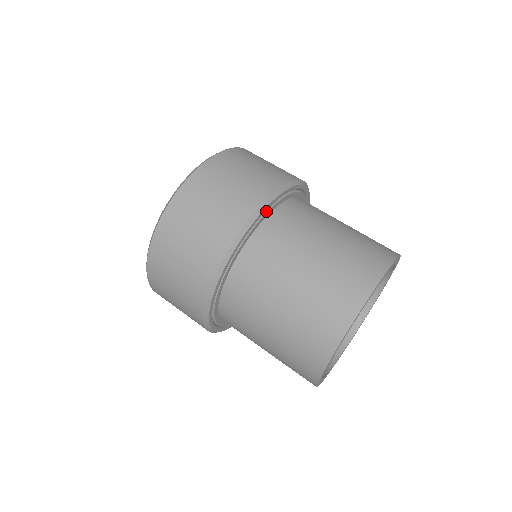
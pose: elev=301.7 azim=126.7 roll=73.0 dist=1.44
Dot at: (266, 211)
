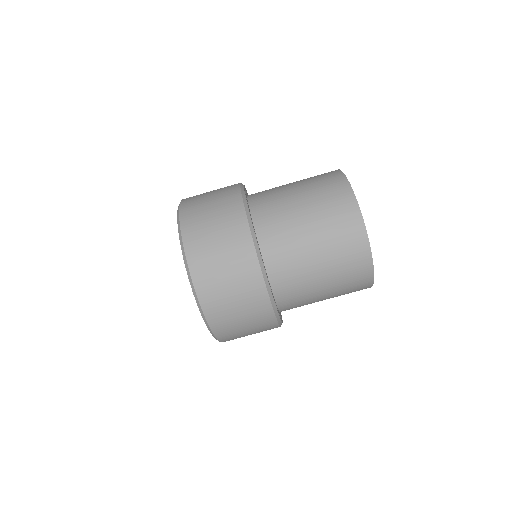
Dot at: (257, 242)
